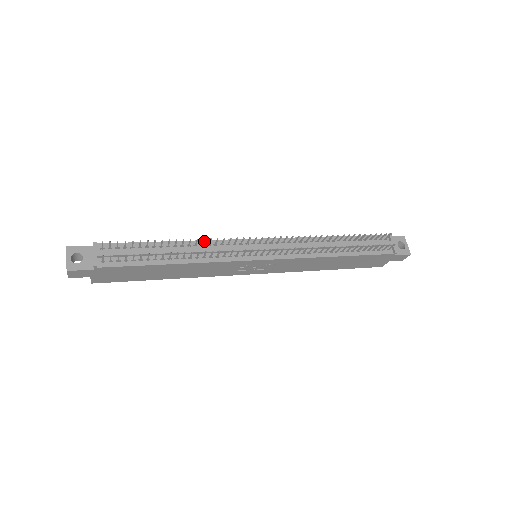
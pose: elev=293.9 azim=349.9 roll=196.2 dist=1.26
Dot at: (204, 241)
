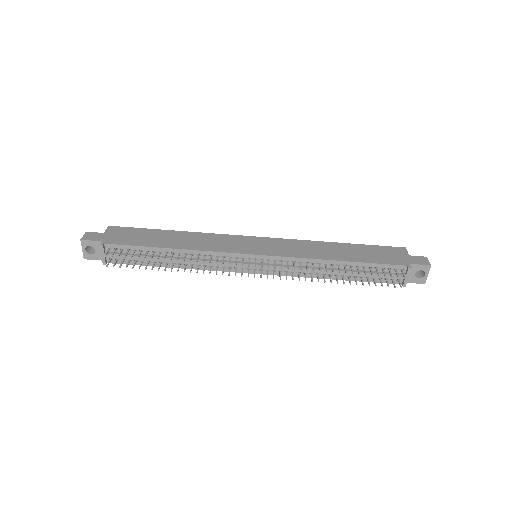
Dot at: (201, 251)
